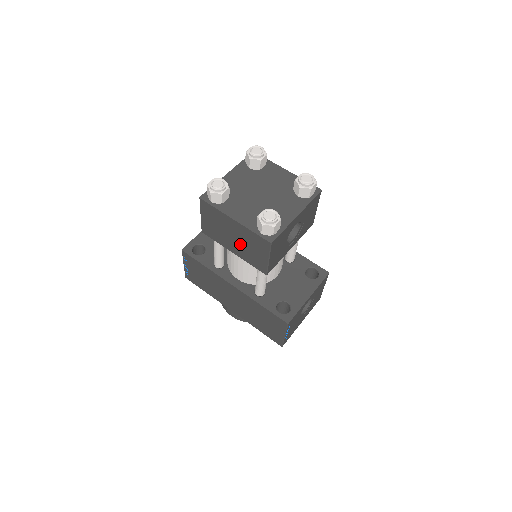
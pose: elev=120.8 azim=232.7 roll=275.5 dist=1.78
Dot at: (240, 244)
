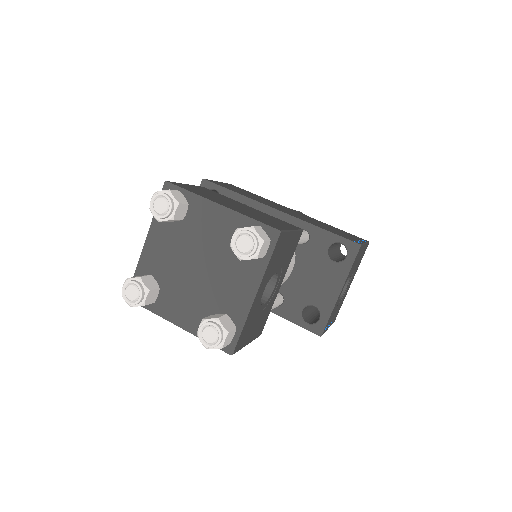
Dot at: occluded
